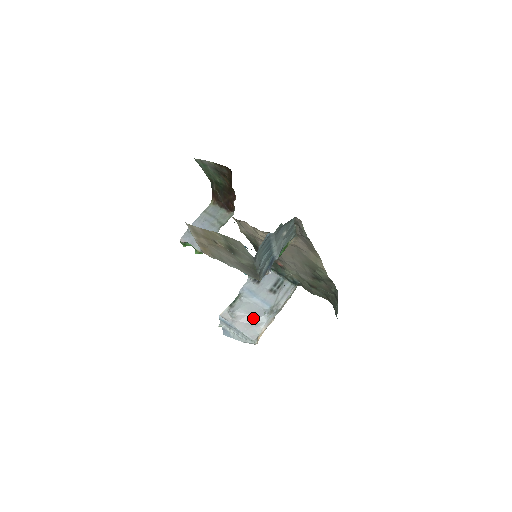
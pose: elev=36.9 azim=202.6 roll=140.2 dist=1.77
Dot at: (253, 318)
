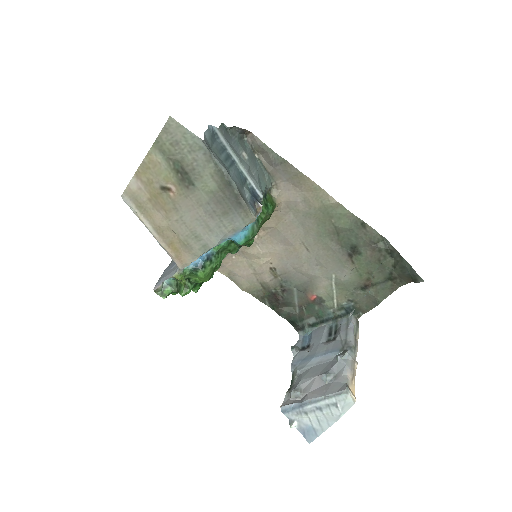
Dot at: (325, 373)
